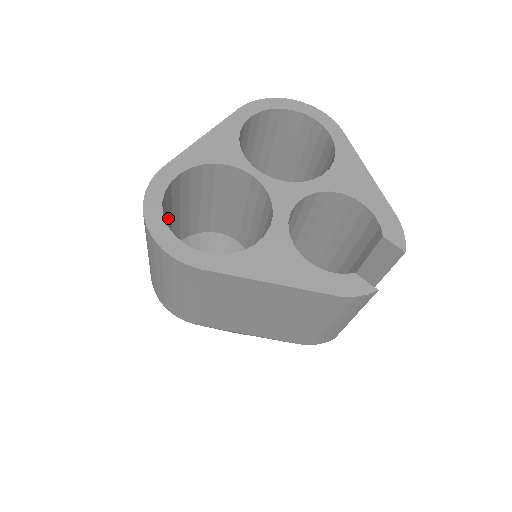
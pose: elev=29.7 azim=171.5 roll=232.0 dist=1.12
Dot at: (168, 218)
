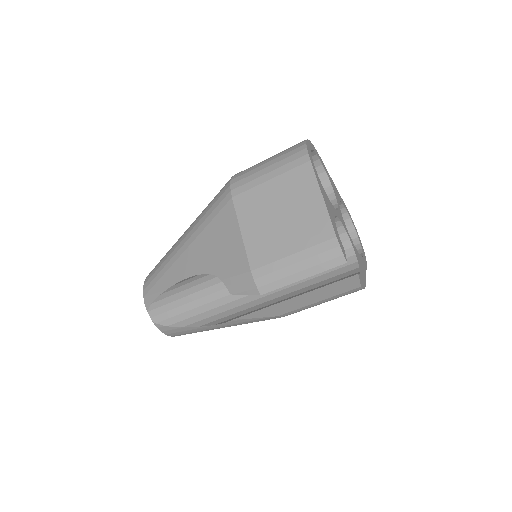
Dot at: occluded
